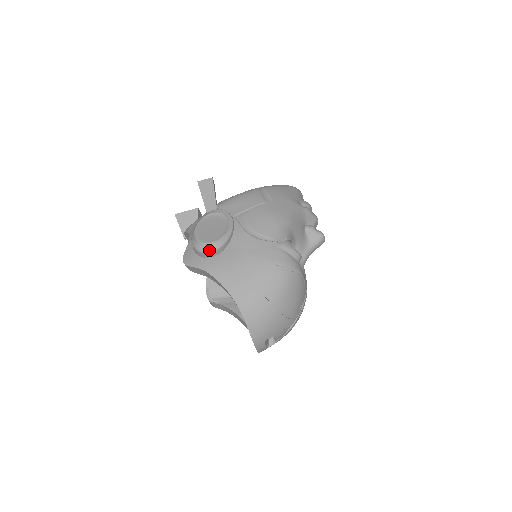
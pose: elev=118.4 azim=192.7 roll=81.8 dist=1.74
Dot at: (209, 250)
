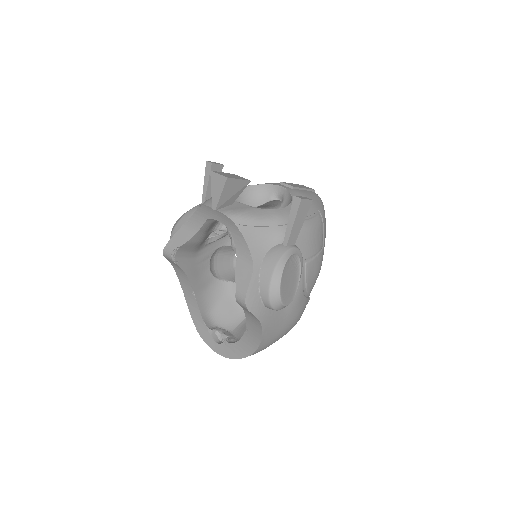
Dot at: (280, 309)
